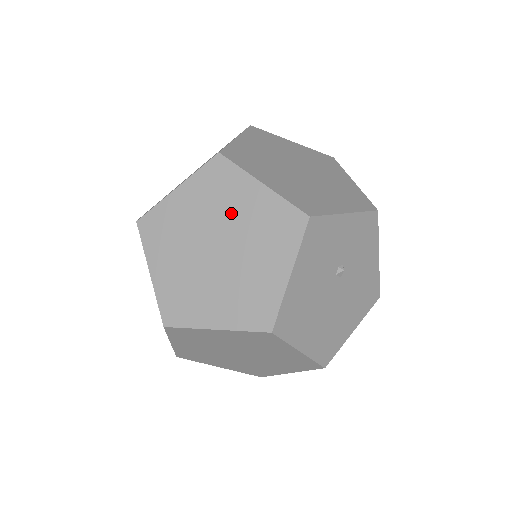
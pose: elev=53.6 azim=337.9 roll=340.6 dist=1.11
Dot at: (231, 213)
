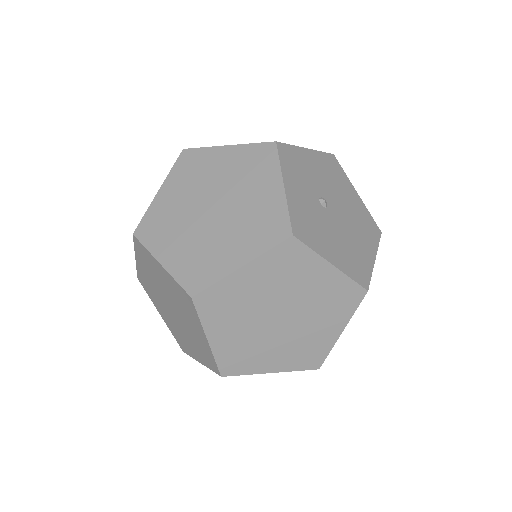
Dot at: (255, 300)
